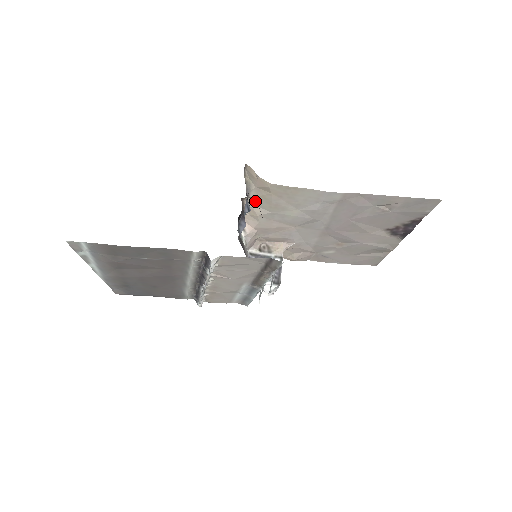
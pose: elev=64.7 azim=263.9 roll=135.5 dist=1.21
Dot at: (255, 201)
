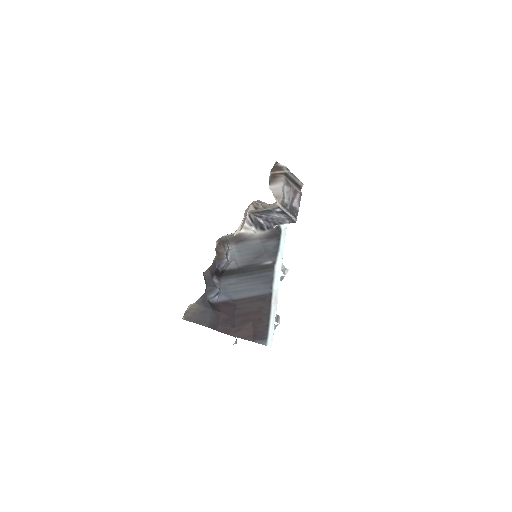
Dot at: occluded
